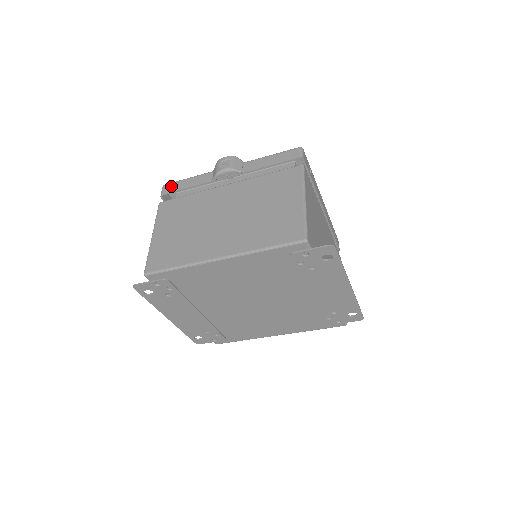
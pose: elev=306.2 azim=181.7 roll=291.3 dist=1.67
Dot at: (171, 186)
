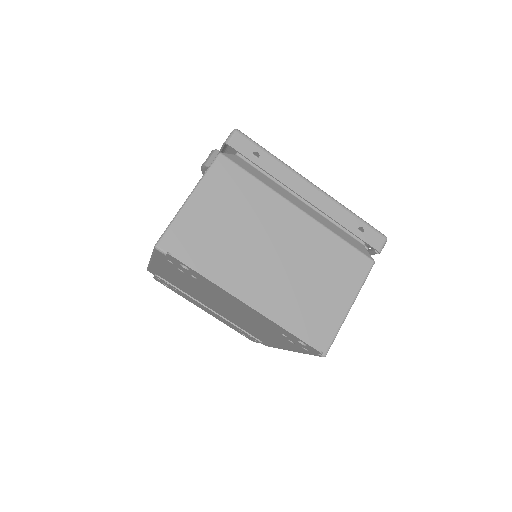
Dot at: occluded
